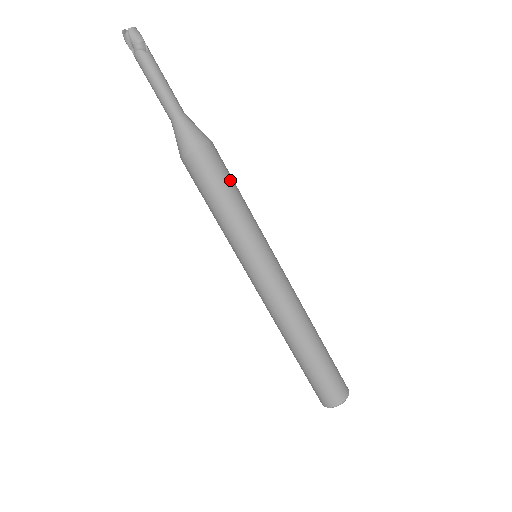
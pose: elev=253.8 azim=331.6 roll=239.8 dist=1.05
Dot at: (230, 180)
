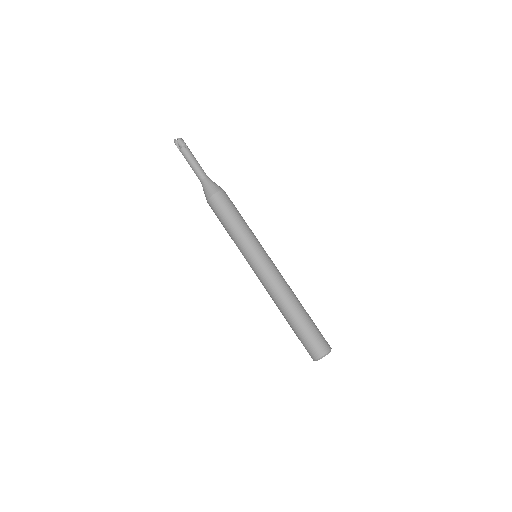
Dot at: (235, 210)
